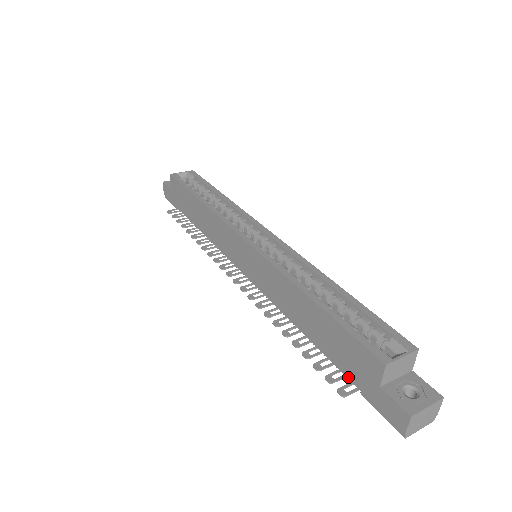
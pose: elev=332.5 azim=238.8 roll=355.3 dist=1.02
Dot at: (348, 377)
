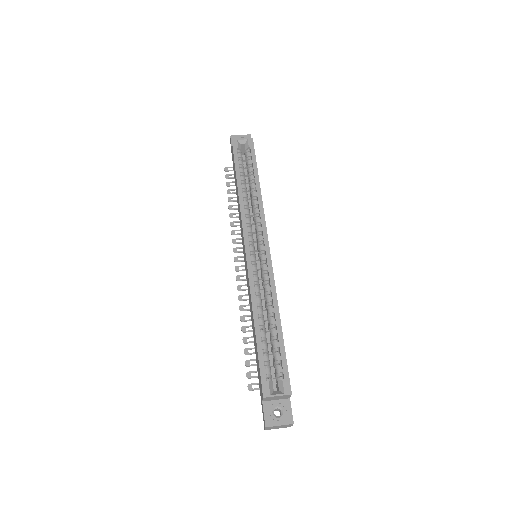
Dot at: occluded
